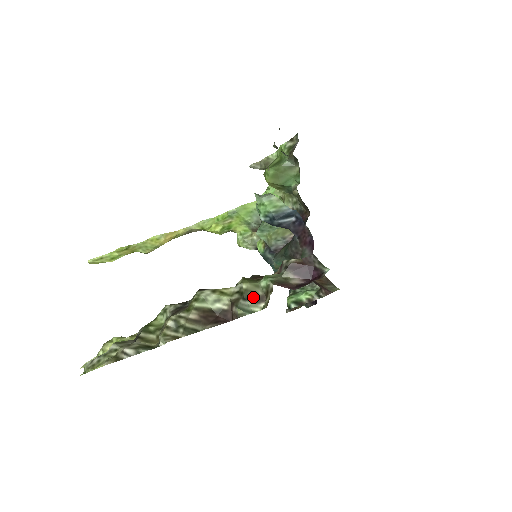
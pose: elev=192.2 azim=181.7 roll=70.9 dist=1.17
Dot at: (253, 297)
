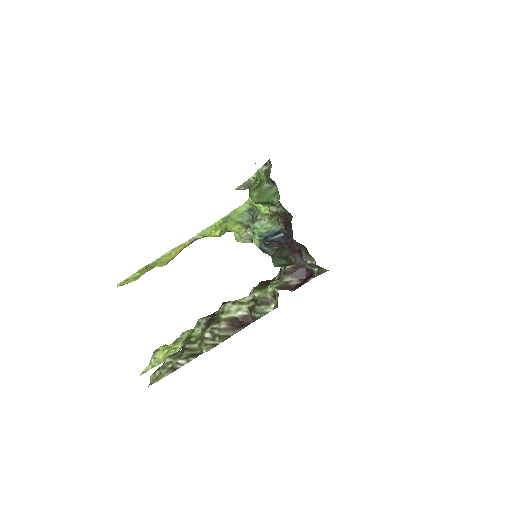
Dot at: (265, 301)
